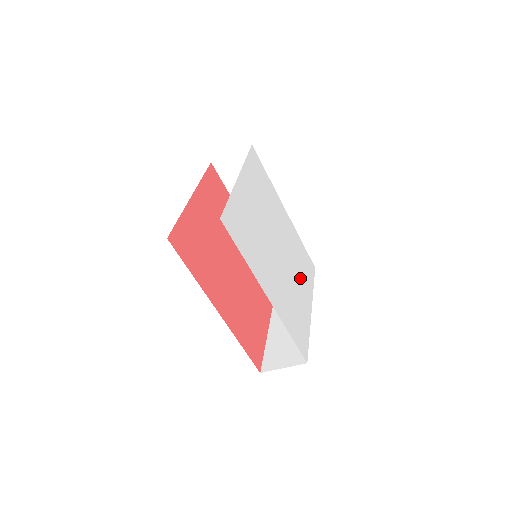
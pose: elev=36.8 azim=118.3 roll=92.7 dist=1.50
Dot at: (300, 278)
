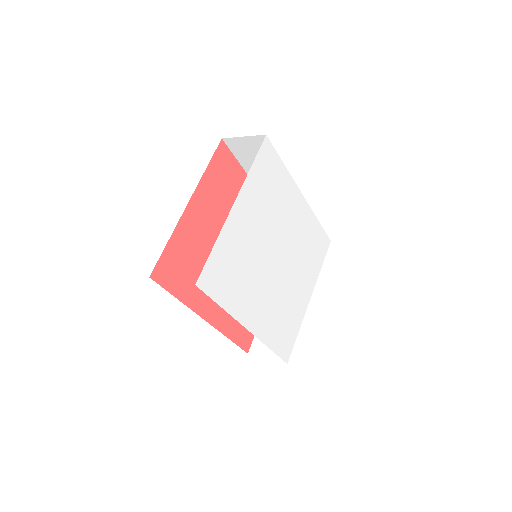
Dot at: (303, 272)
